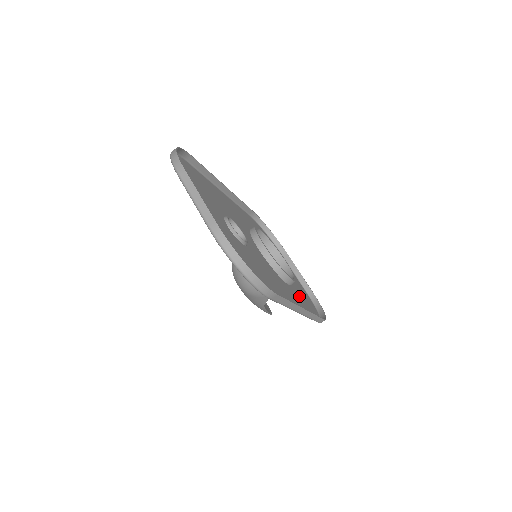
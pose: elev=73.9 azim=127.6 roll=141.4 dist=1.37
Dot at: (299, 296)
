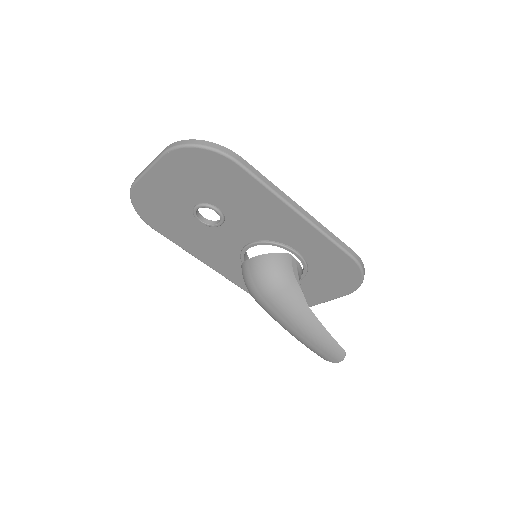
Dot at: (319, 259)
